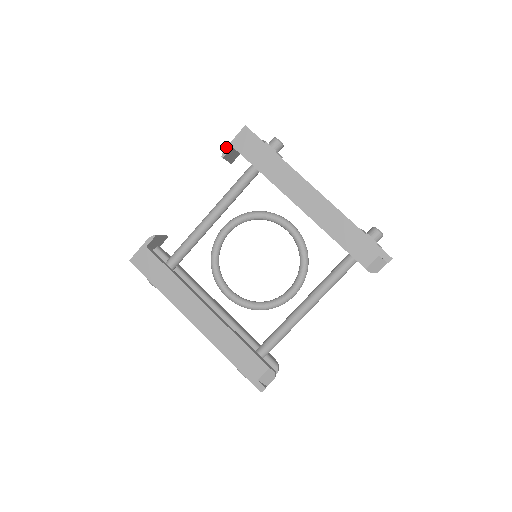
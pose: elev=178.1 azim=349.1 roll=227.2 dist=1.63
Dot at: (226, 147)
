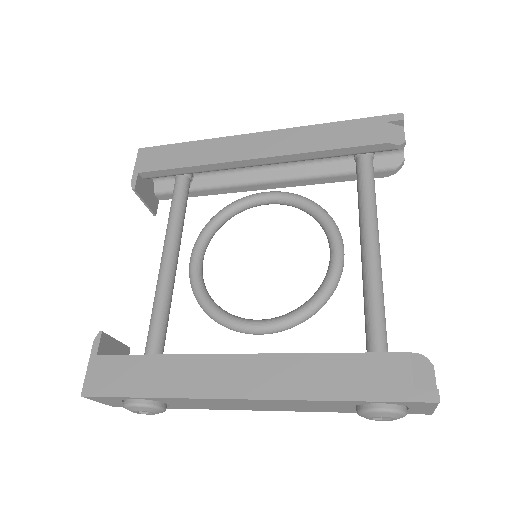
Dot at: occluded
